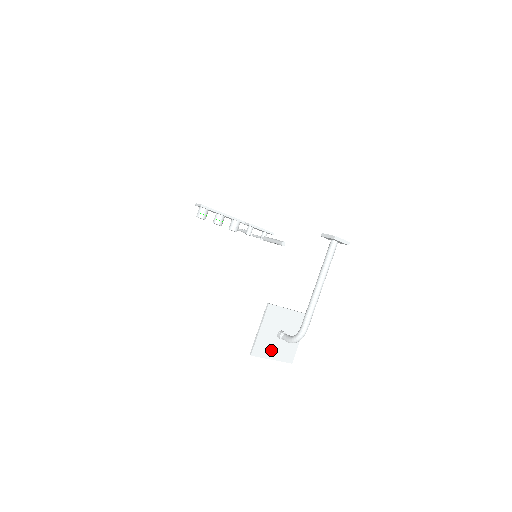
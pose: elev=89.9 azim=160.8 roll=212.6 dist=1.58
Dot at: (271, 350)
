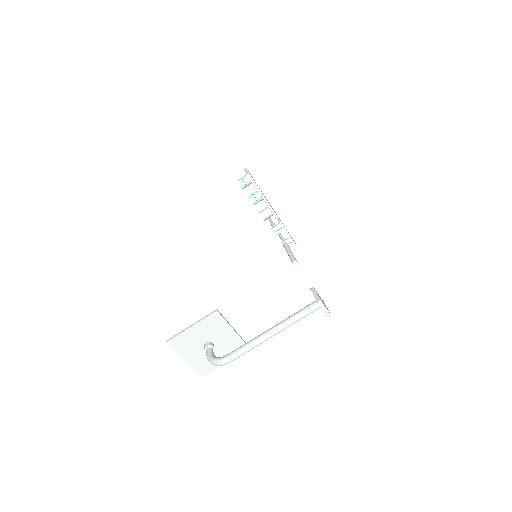
Dot at: (190, 352)
